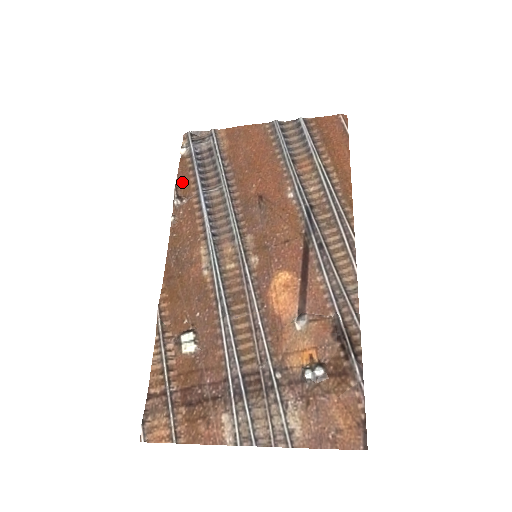
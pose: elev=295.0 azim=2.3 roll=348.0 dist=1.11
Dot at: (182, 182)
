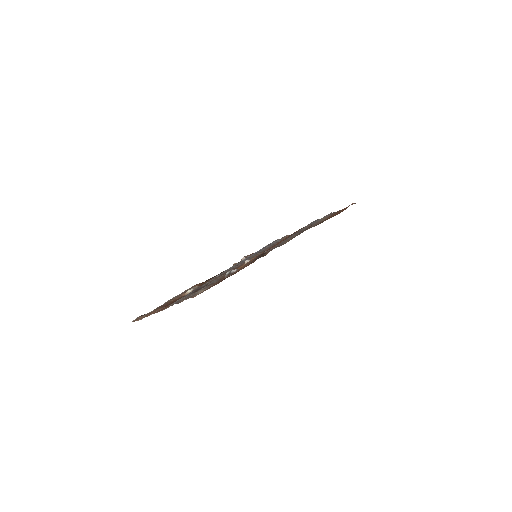
Dot at: occluded
